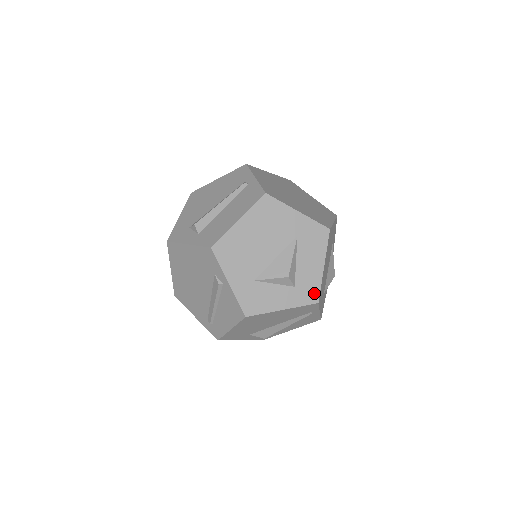
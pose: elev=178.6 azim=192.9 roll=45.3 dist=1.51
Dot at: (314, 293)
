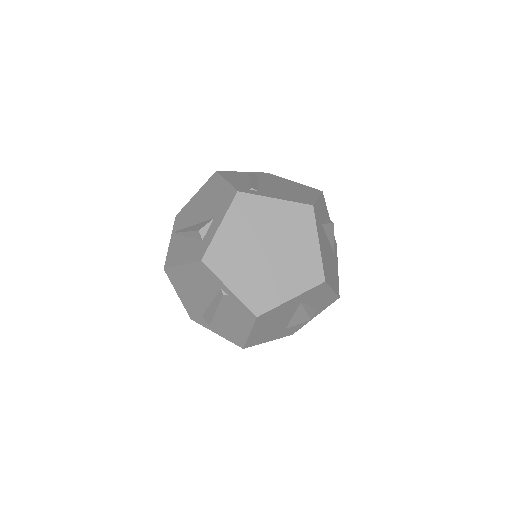
Dot at: (333, 299)
